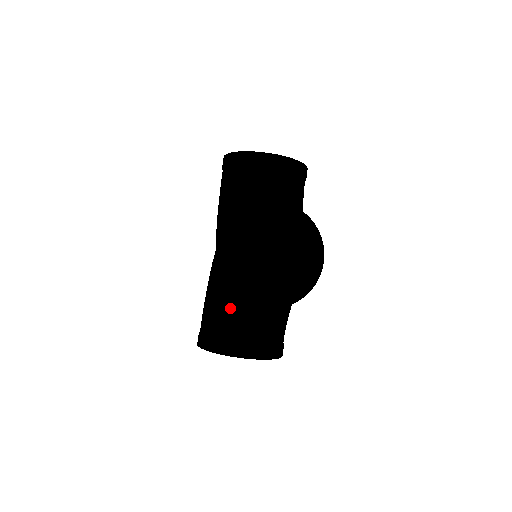
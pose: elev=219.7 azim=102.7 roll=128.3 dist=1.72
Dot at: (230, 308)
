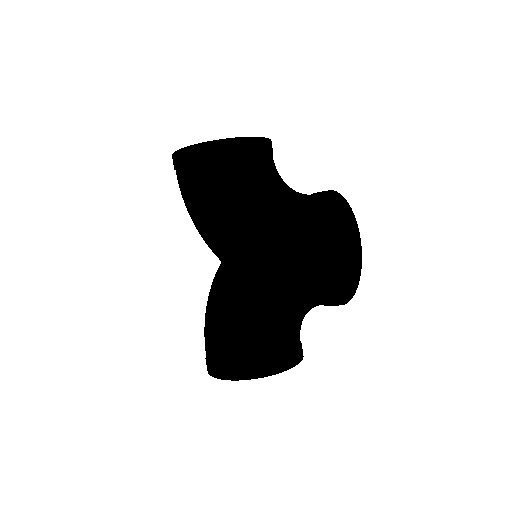
Dot at: (281, 321)
